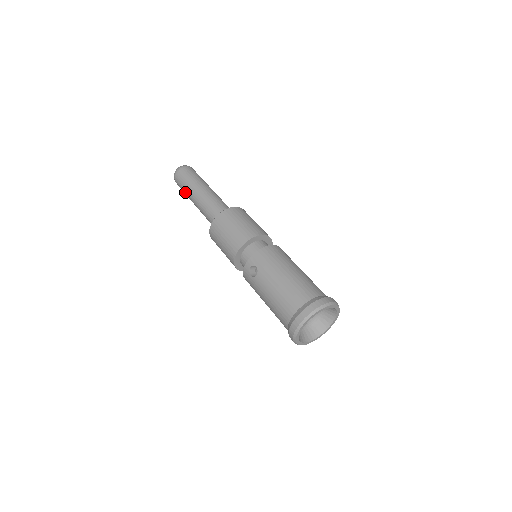
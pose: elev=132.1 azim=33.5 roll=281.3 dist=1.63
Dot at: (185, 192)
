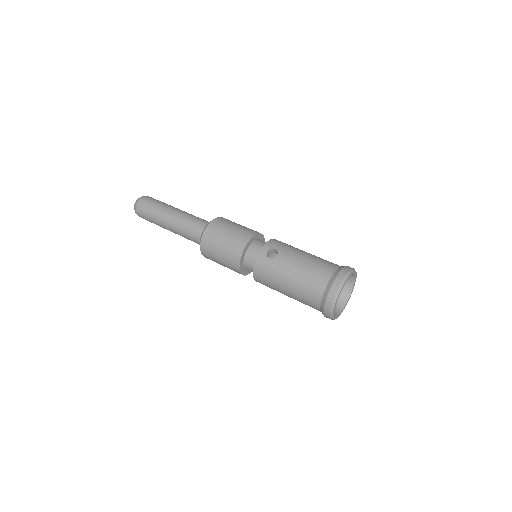
Dot at: (154, 214)
